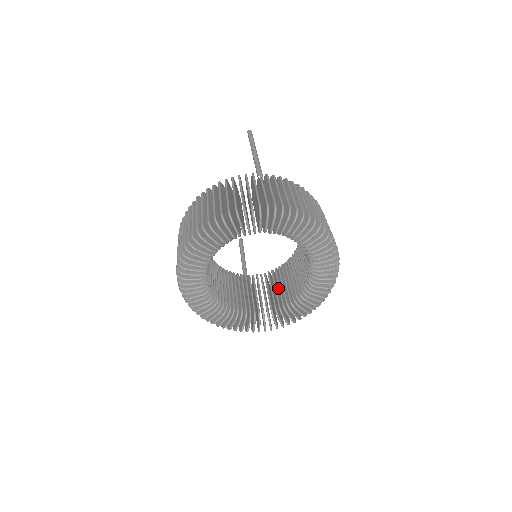
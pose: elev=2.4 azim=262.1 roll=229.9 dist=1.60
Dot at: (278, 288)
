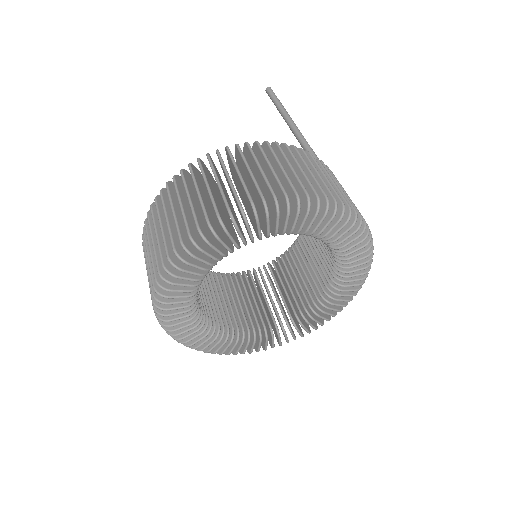
Dot at: occluded
